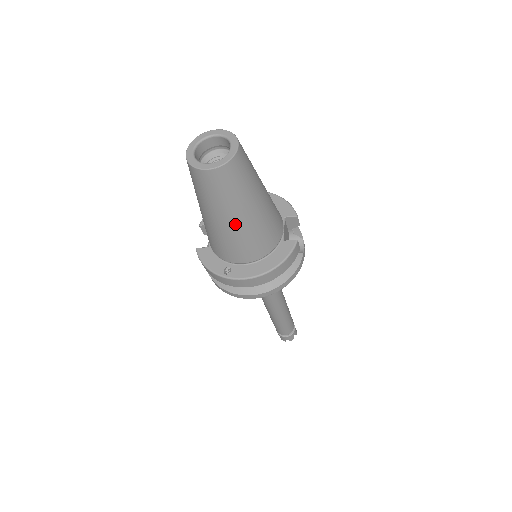
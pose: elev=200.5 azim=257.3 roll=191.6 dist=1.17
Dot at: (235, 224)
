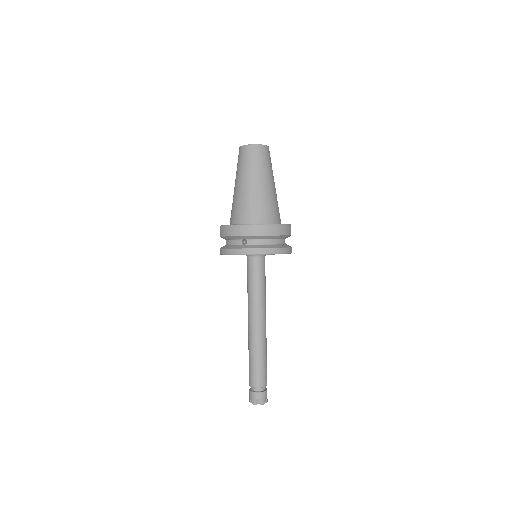
Dot at: (258, 186)
